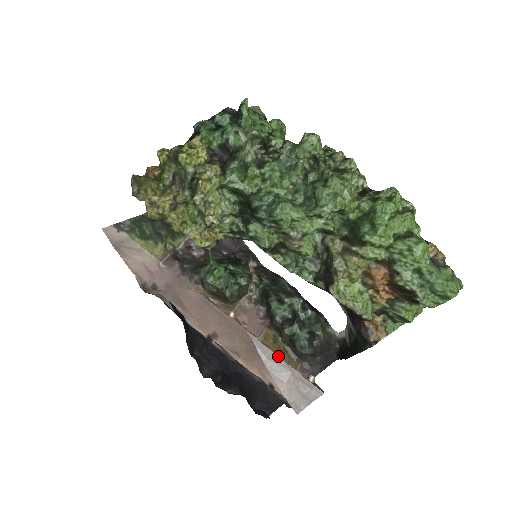
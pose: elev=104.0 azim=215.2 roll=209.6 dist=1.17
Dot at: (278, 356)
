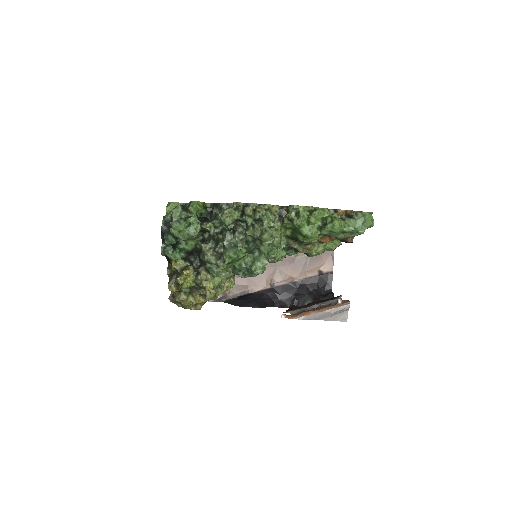
Dot at: (318, 312)
